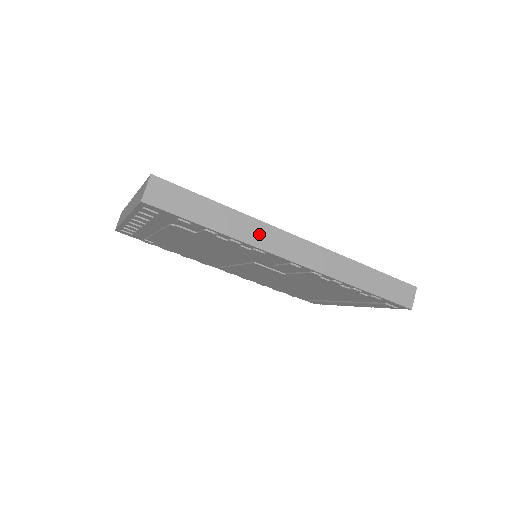
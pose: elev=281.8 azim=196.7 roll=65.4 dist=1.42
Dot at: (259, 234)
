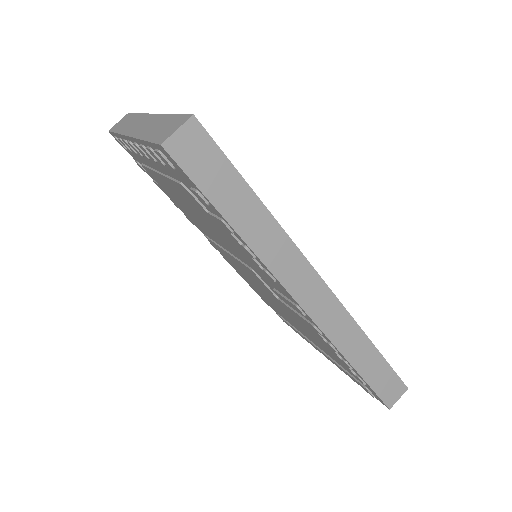
Dot at: (283, 258)
